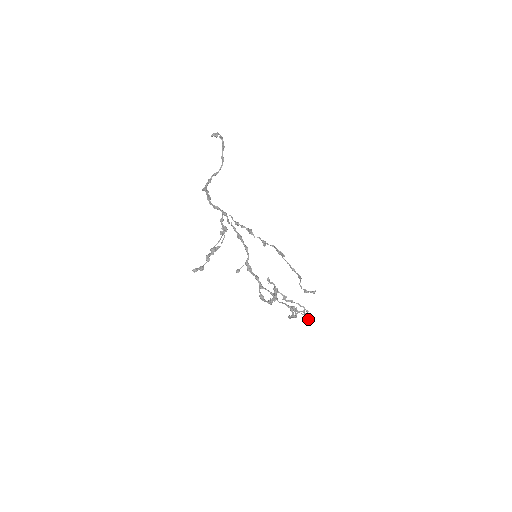
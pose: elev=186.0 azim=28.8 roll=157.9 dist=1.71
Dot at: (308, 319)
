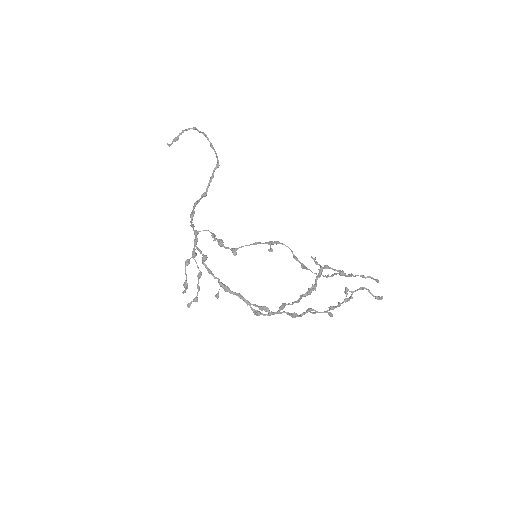
Dot at: (332, 316)
